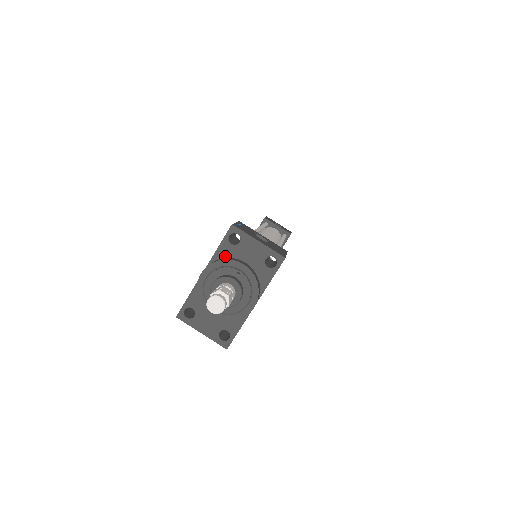
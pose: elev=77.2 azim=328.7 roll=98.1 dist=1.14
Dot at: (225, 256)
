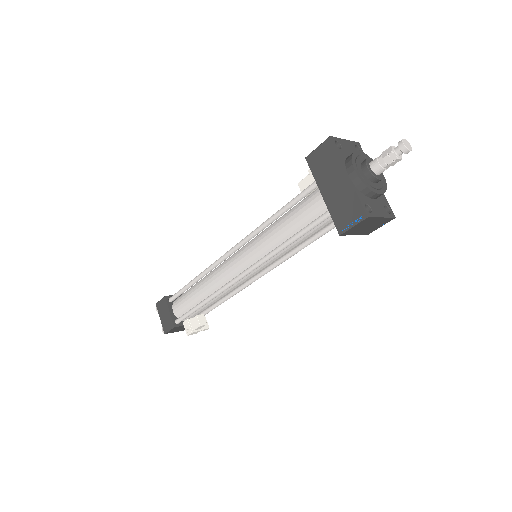
Dot at: (345, 158)
